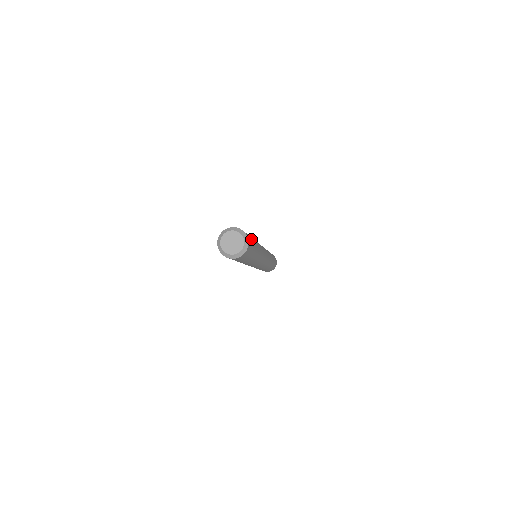
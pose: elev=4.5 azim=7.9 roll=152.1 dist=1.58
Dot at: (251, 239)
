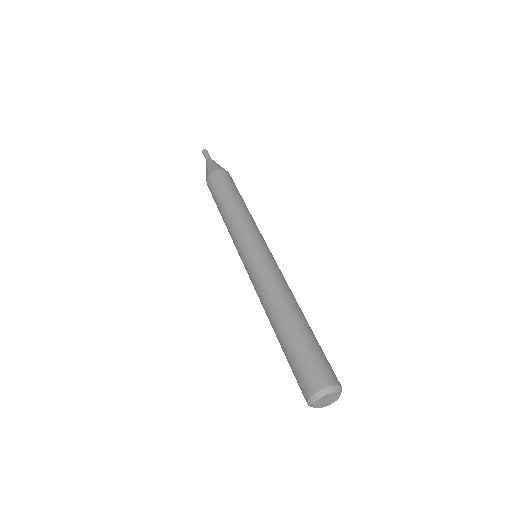
Dot at: occluded
